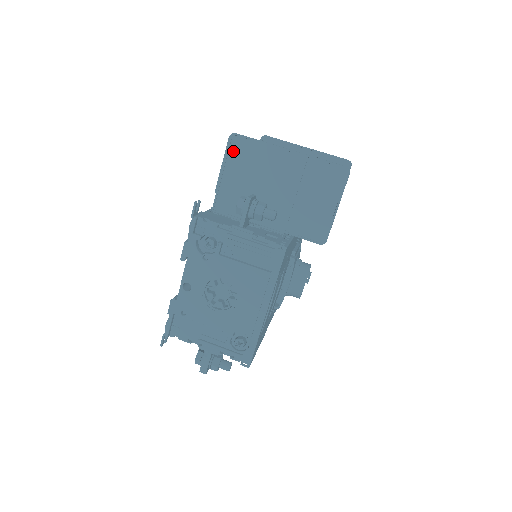
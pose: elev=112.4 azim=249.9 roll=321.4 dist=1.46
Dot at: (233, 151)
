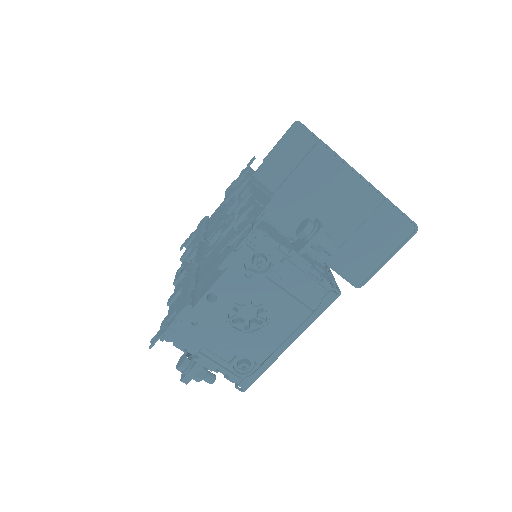
Dot at: (313, 161)
